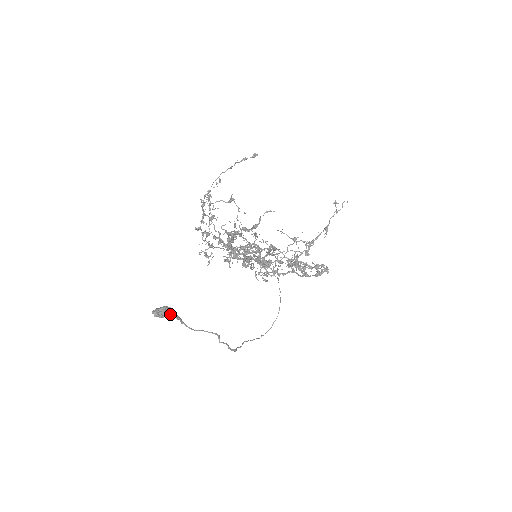
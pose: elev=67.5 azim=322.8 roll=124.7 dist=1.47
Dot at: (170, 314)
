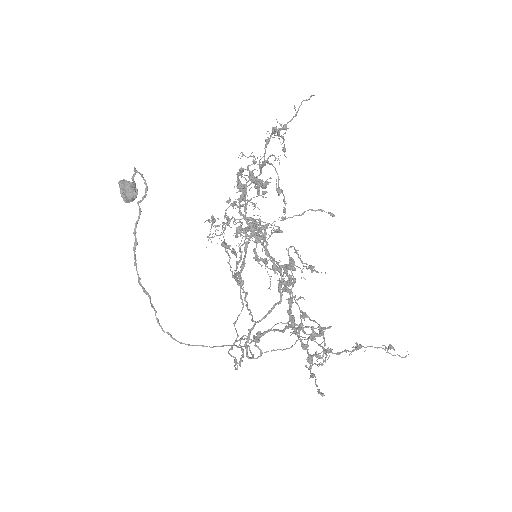
Dot at: (131, 192)
